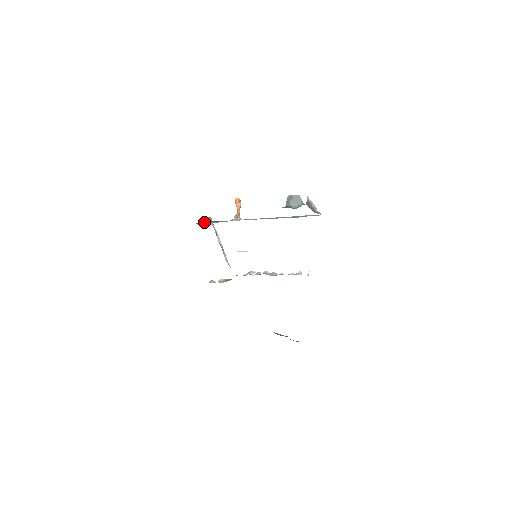
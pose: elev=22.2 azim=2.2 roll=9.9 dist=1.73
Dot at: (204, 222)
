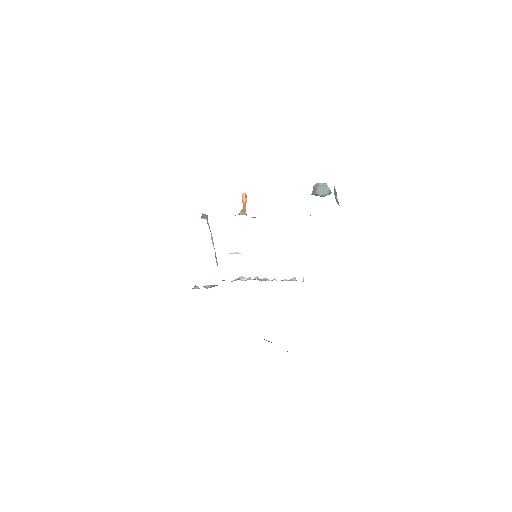
Dot at: (202, 218)
